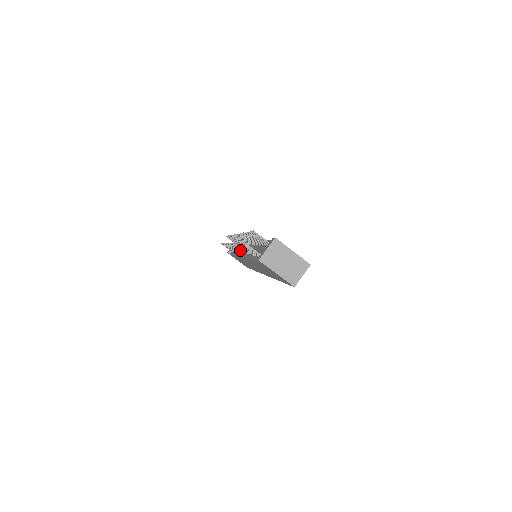
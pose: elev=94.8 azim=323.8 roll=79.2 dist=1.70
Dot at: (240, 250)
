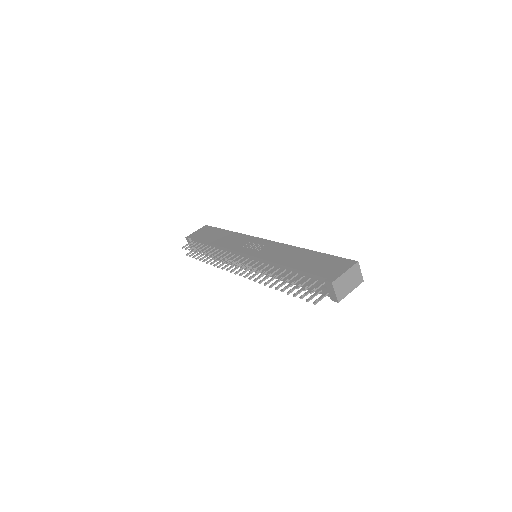
Dot at: occluded
